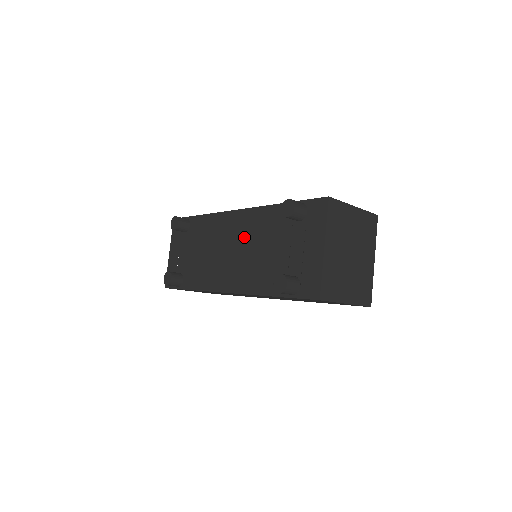
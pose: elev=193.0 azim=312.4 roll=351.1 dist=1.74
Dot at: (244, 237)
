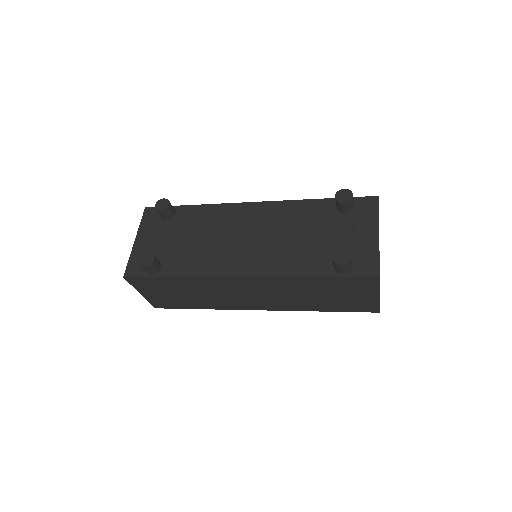
Dot at: (268, 225)
